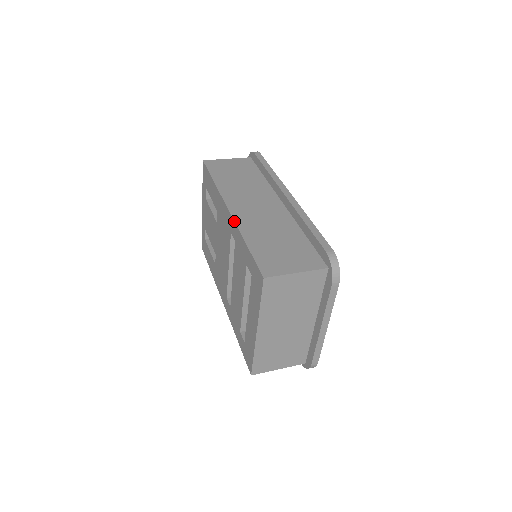
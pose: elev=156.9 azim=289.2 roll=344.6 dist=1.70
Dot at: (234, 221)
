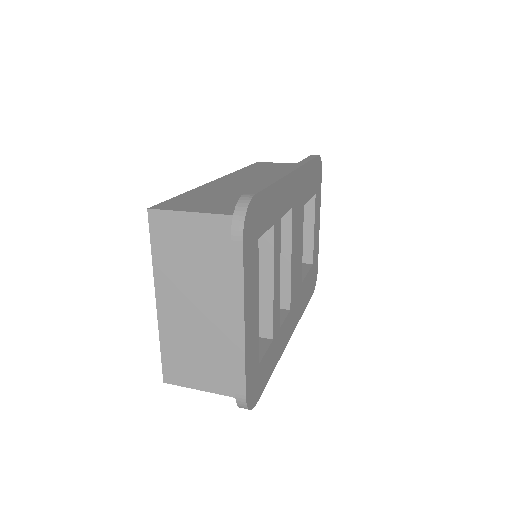
Dot at: (205, 184)
